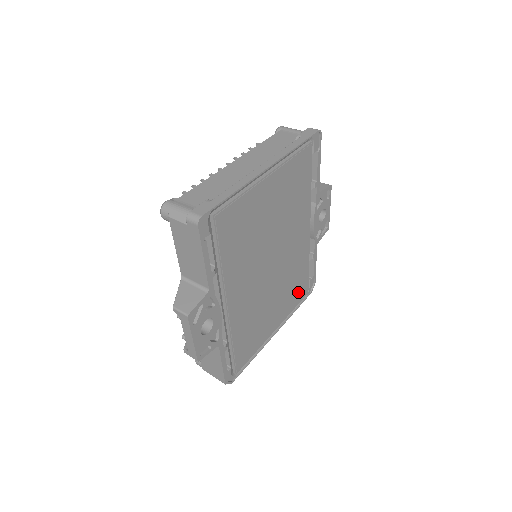
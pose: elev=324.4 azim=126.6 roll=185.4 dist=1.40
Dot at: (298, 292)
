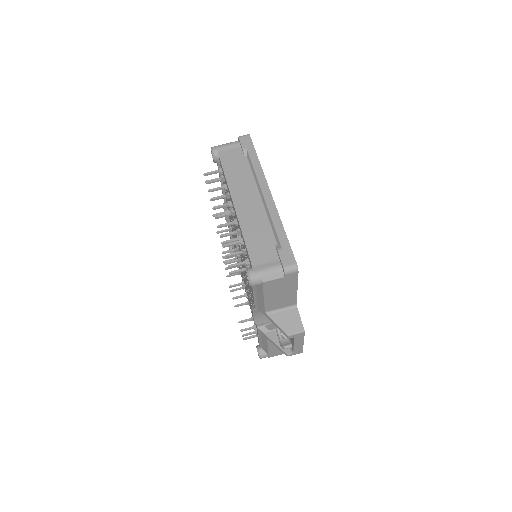
Dot at: occluded
